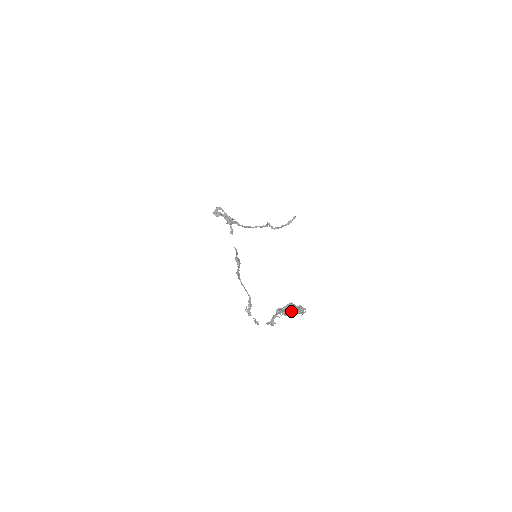
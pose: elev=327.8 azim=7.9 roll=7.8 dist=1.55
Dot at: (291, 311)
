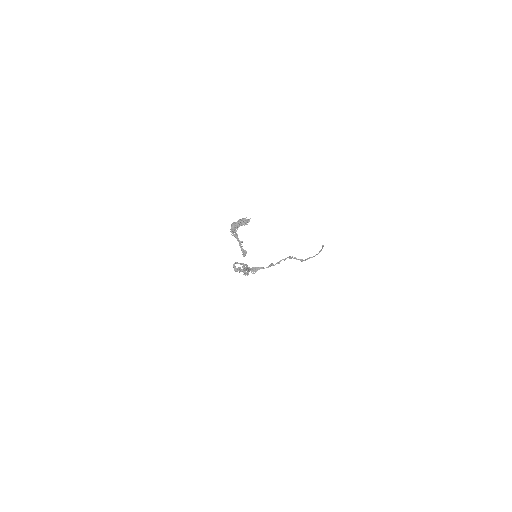
Dot at: (236, 225)
